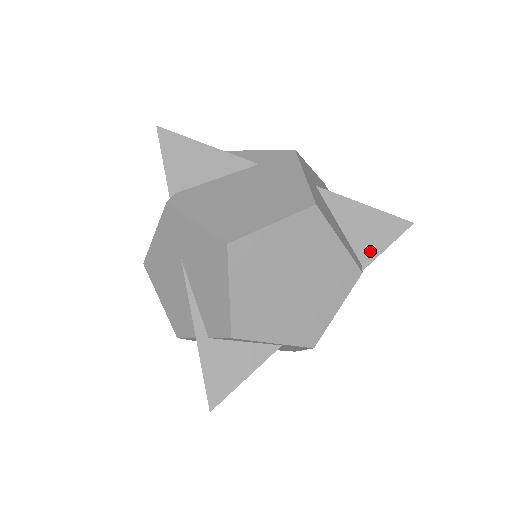
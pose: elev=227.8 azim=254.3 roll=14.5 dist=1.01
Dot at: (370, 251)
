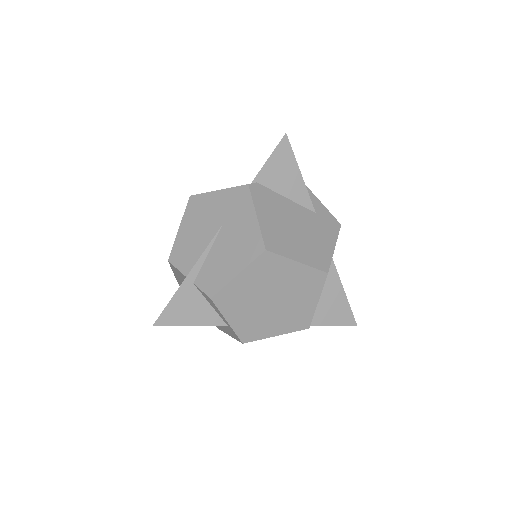
Dot at: (322, 319)
